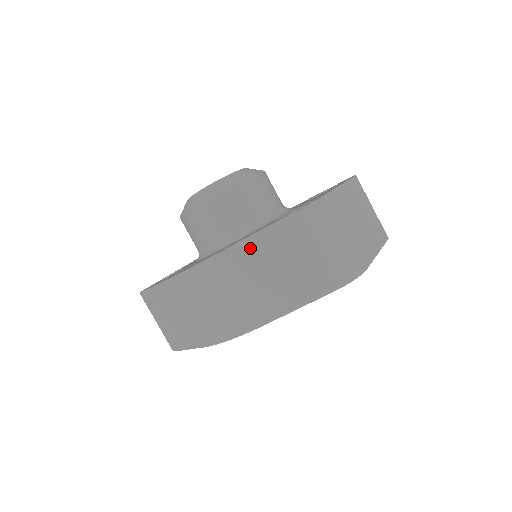
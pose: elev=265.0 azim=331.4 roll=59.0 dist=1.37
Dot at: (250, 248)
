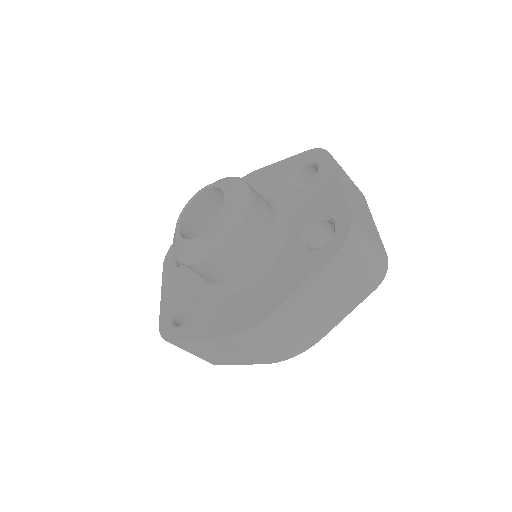
Dot at: (305, 292)
